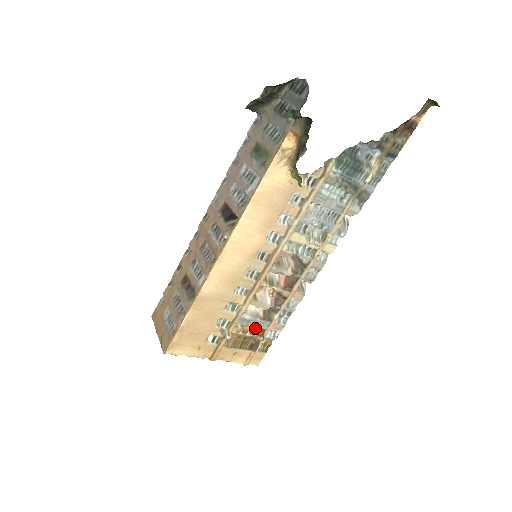
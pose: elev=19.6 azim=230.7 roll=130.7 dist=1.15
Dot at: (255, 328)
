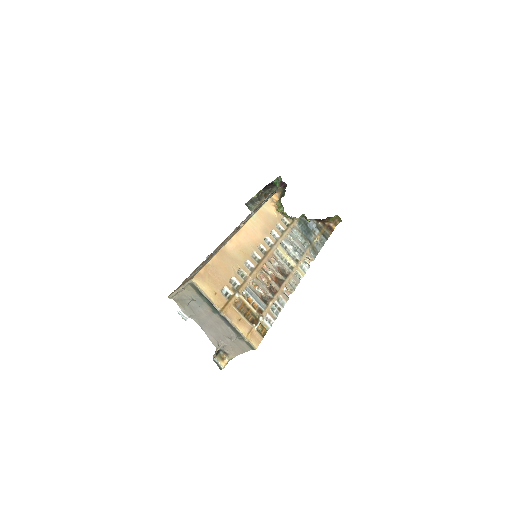
Dot at: (256, 305)
